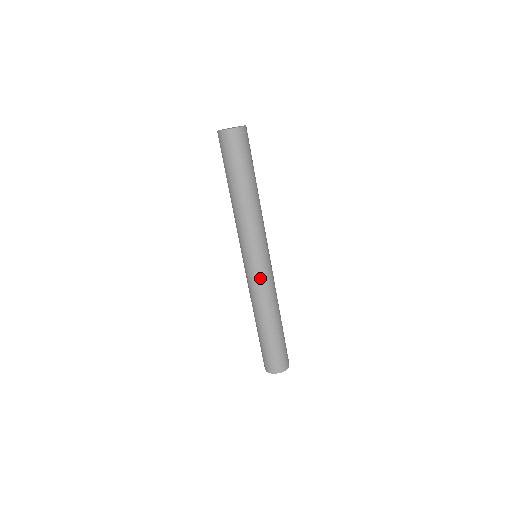
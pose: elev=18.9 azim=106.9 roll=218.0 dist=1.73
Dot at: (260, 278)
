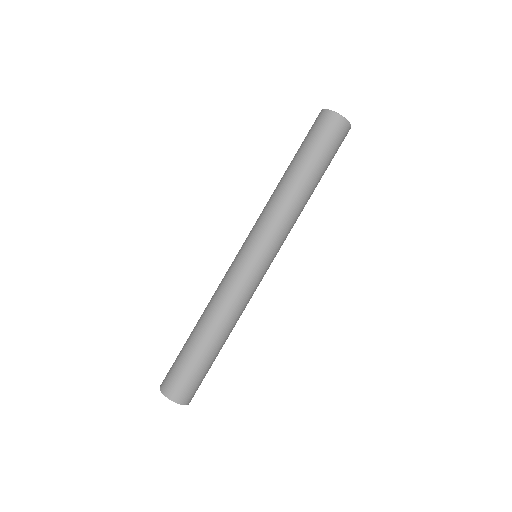
Dot at: (250, 281)
